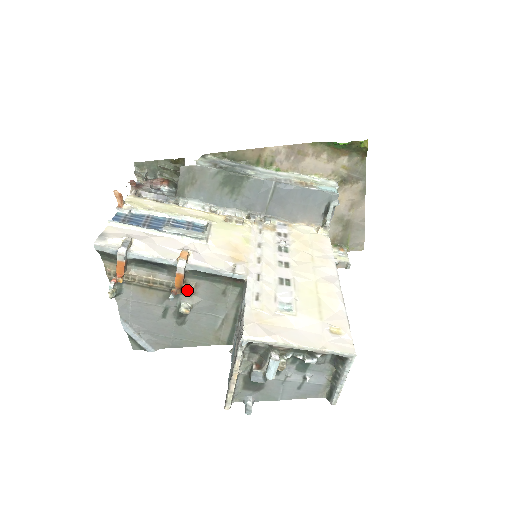
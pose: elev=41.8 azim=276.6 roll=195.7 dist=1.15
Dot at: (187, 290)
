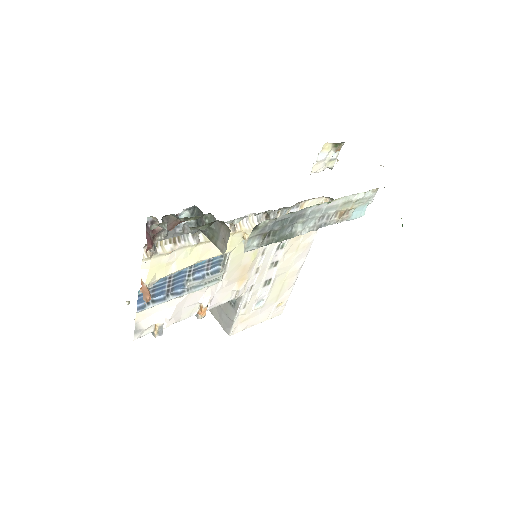
Dot at: occluded
